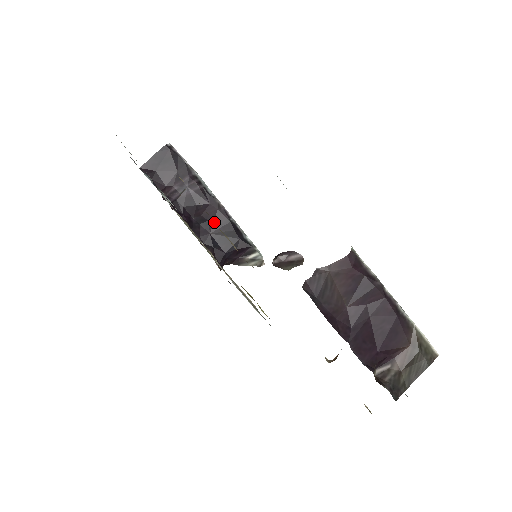
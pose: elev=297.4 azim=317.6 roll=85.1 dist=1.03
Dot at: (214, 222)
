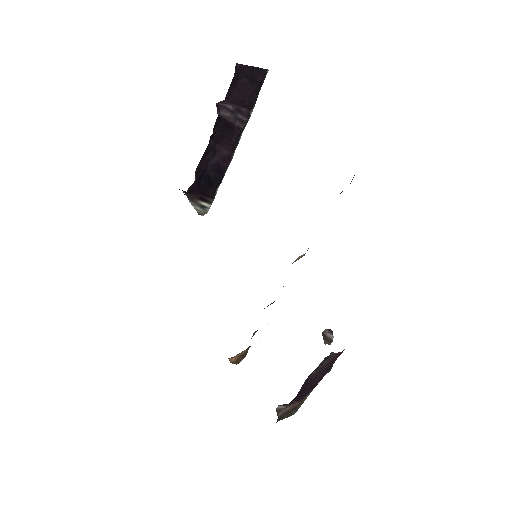
Dot at: (219, 160)
